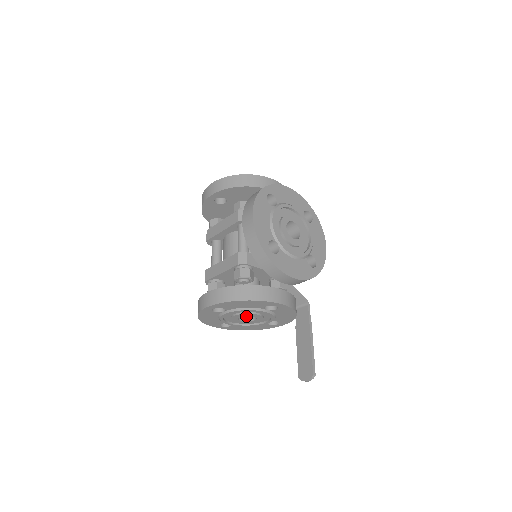
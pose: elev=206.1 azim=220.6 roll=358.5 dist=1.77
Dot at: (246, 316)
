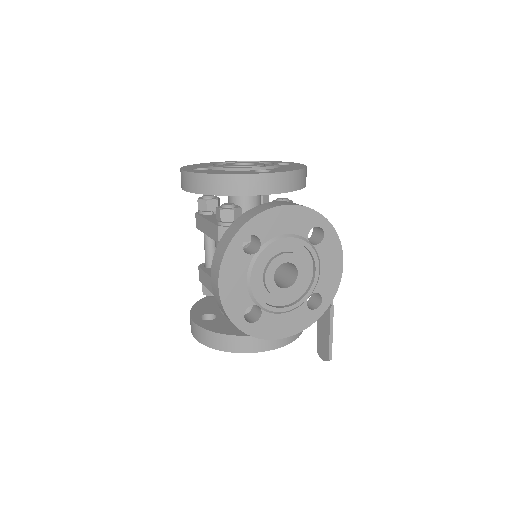
Dot at: occluded
